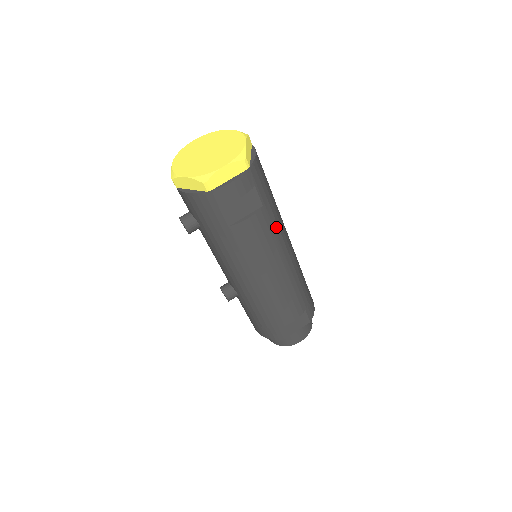
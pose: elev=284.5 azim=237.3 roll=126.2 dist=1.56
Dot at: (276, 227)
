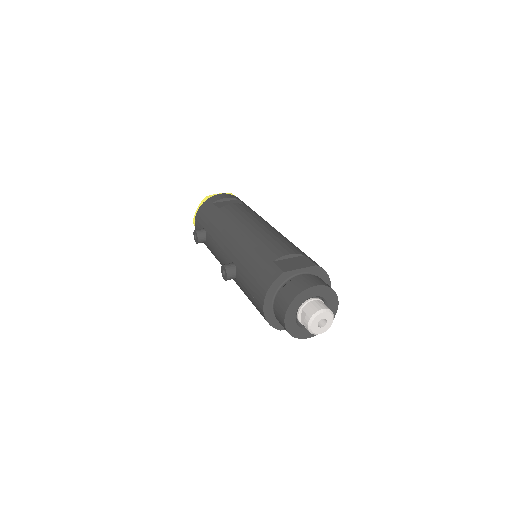
Dot at: occluded
